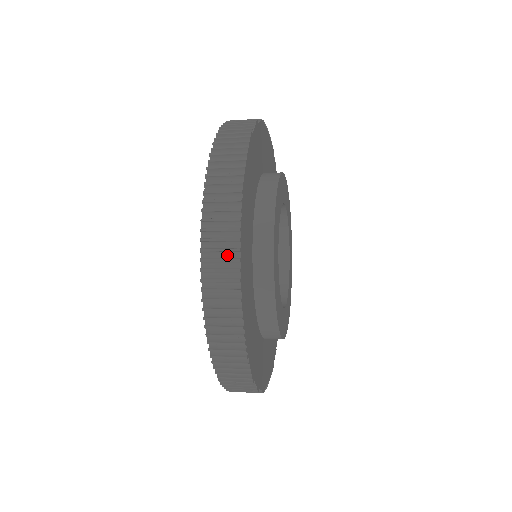
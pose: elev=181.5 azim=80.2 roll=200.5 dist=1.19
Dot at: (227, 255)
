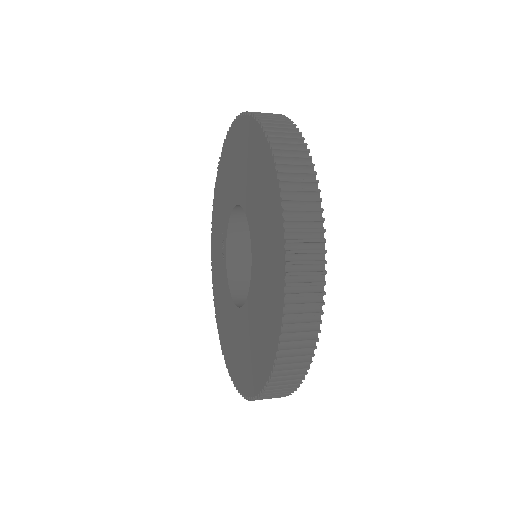
Dot at: (309, 216)
